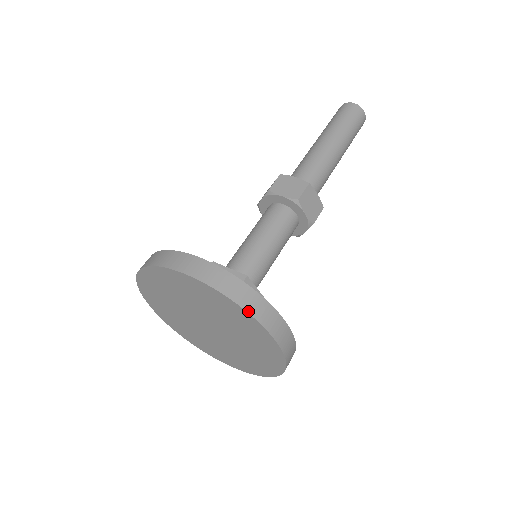
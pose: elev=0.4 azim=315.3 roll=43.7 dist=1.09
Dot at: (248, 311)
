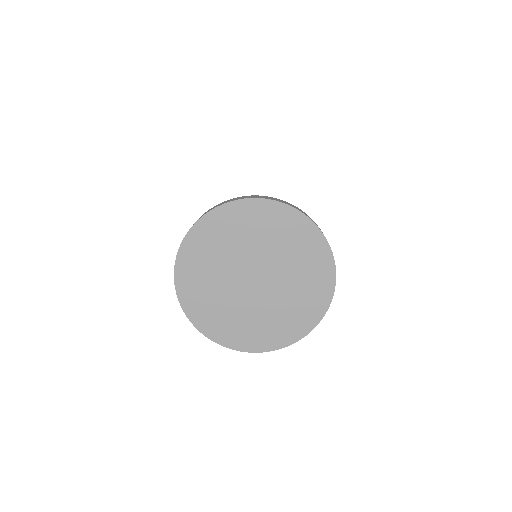
Dot at: occluded
